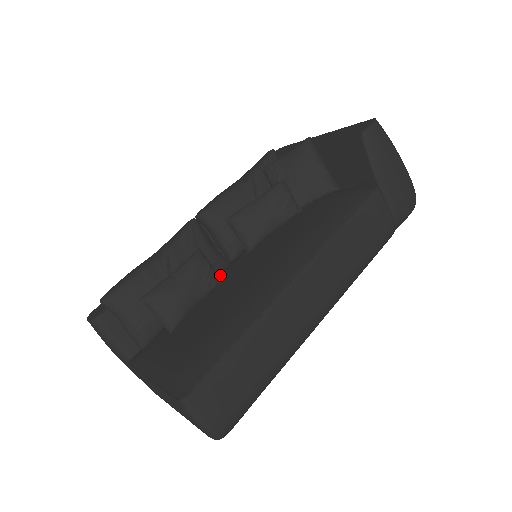
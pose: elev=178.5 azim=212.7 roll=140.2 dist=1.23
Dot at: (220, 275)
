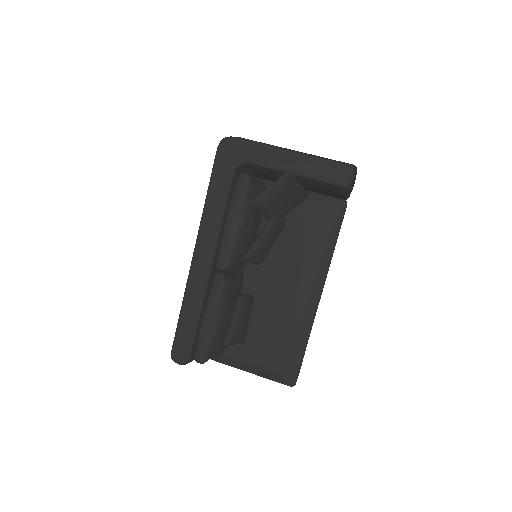
Dot at: (243, 286)
